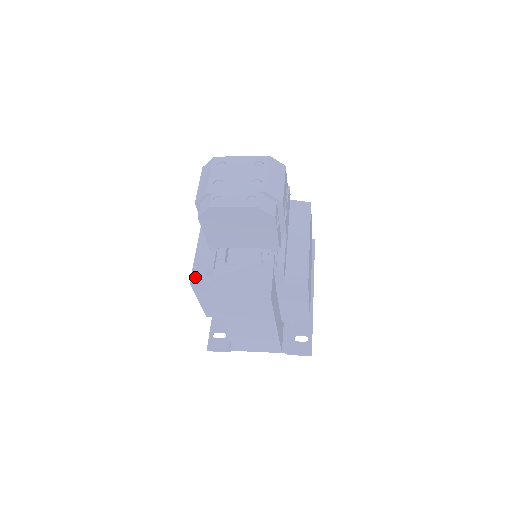
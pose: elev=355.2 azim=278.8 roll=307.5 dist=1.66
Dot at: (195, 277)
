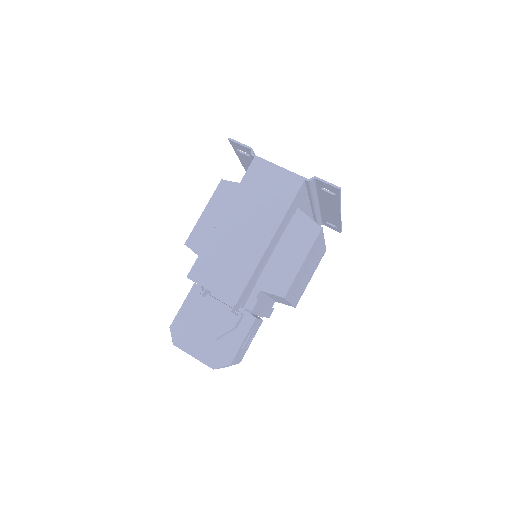
Dot at: occluded
